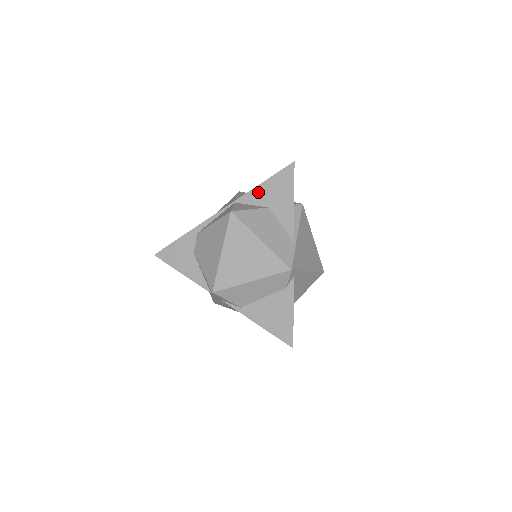
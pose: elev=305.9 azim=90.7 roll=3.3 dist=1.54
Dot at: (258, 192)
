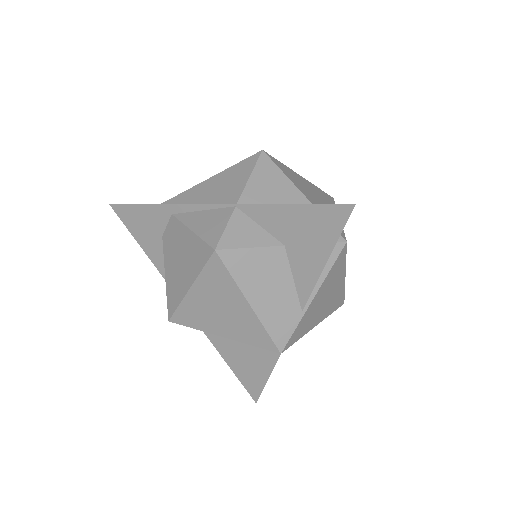
Dot at: (276, 214)
